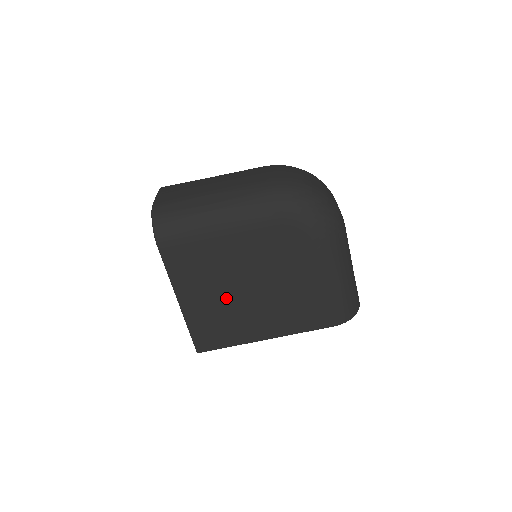
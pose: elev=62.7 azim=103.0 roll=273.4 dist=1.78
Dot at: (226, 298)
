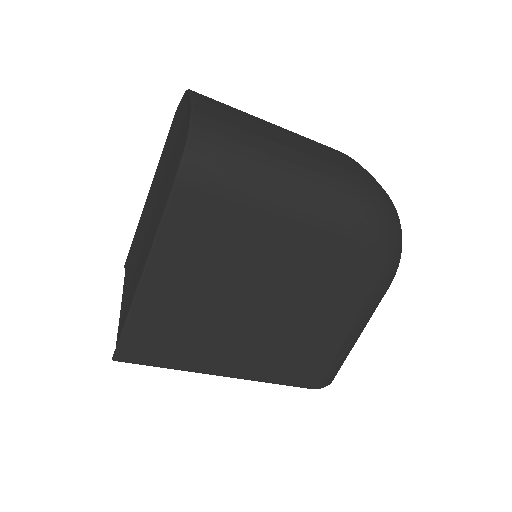
Dot at: (215, 301)
